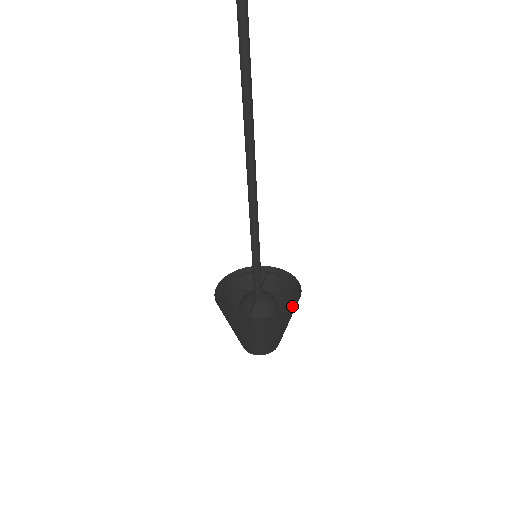
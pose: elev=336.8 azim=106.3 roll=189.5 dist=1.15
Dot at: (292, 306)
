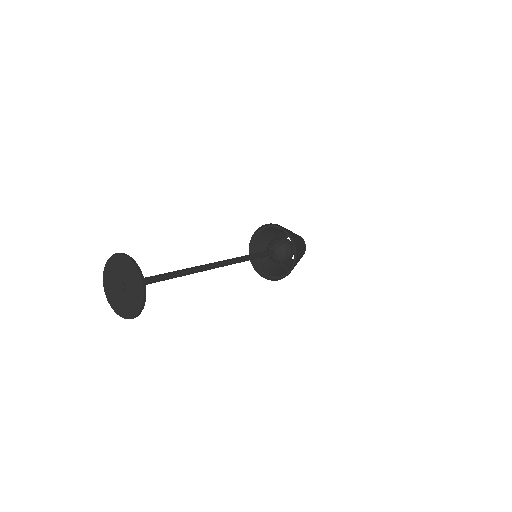
Dot at: (284, 275)
